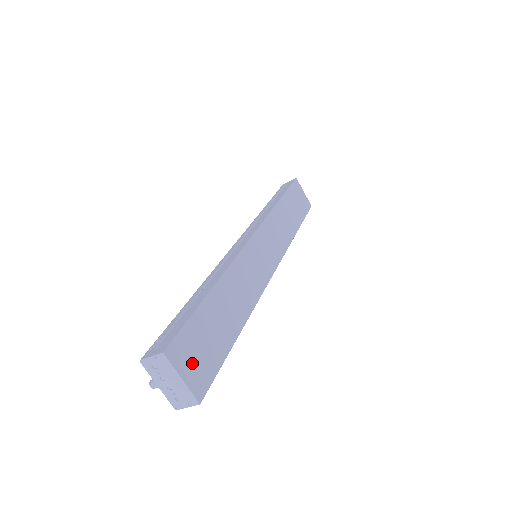
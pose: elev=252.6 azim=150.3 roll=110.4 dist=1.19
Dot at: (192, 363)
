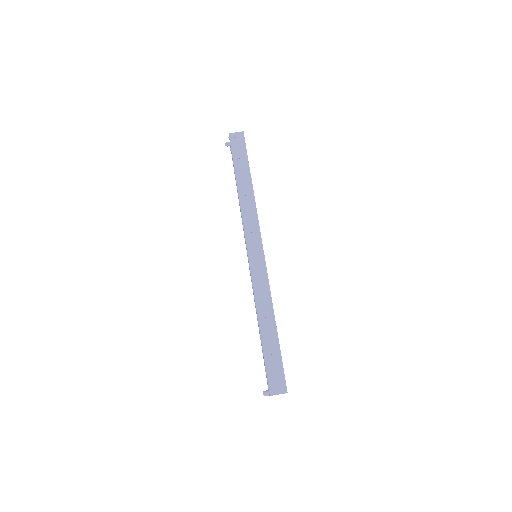
Dot at: occluded
